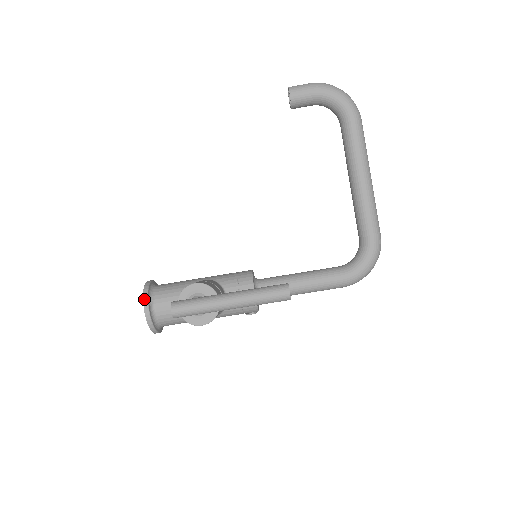
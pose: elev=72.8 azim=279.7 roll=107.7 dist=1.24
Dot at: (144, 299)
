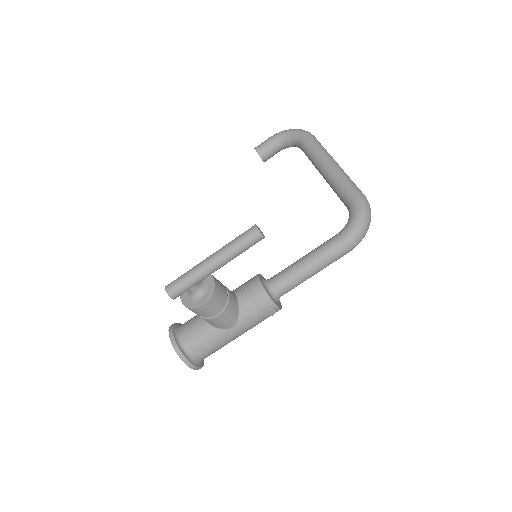
Dot at: (169, 330)
